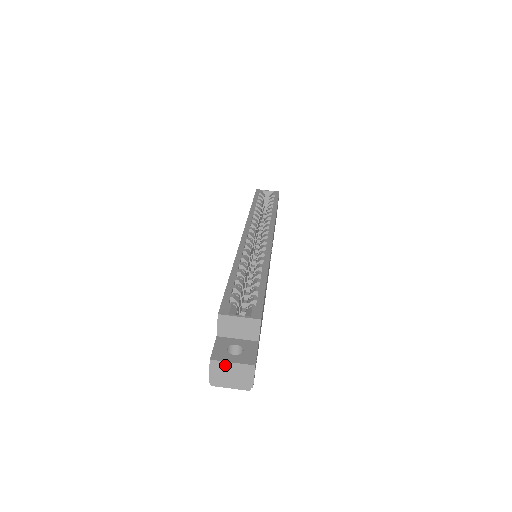
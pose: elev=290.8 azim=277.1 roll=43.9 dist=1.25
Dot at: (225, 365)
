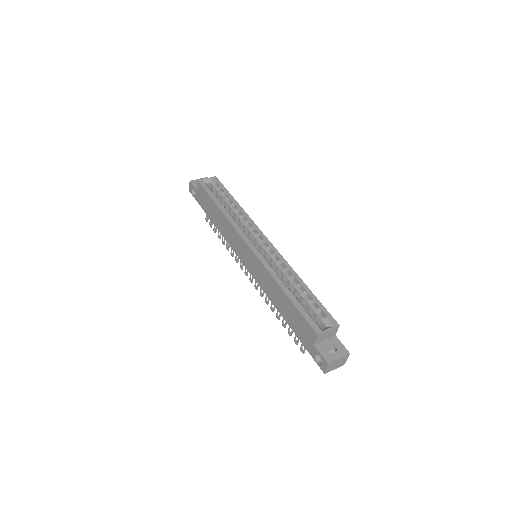
Dot at: (335, 362)
